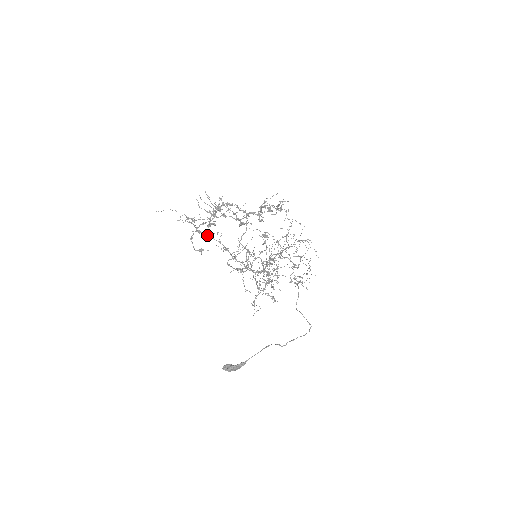
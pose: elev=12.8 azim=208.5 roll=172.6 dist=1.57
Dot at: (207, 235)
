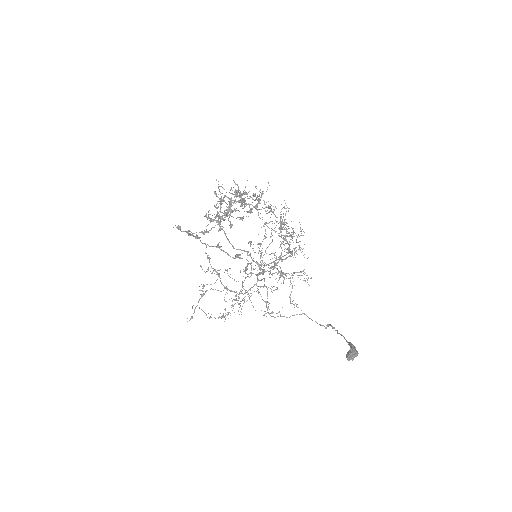
Dot at: occluded
